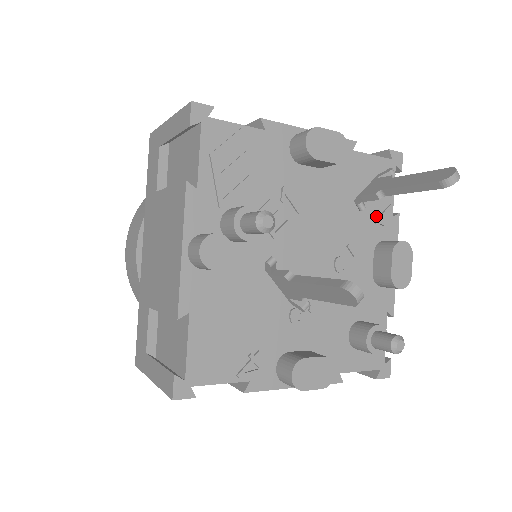
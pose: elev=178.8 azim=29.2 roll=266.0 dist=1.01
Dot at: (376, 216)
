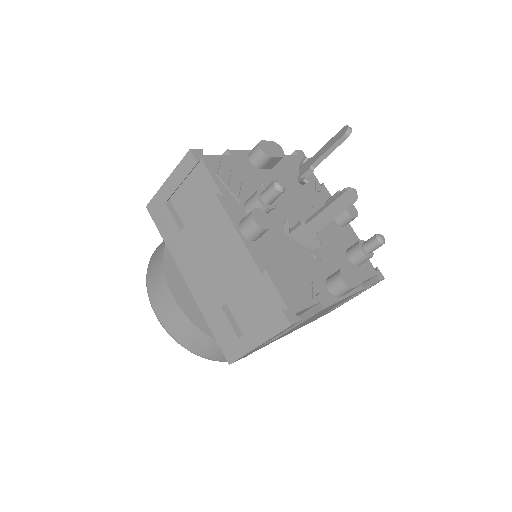
Dot at: (314, 188)
